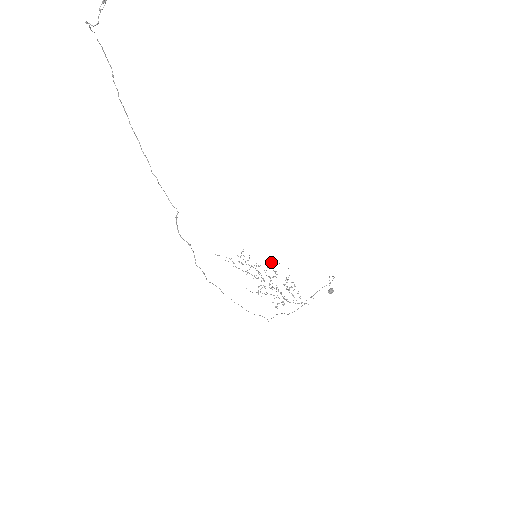
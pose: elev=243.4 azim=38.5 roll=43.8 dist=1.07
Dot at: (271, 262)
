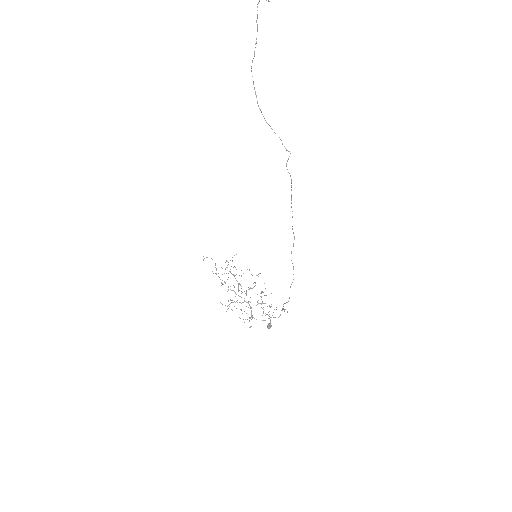
Dot at: (251, 274)
